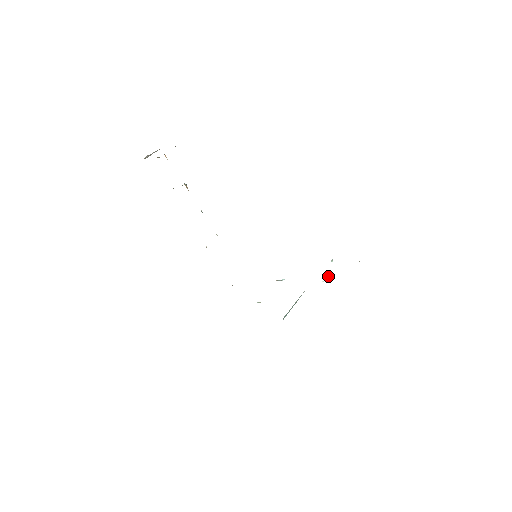
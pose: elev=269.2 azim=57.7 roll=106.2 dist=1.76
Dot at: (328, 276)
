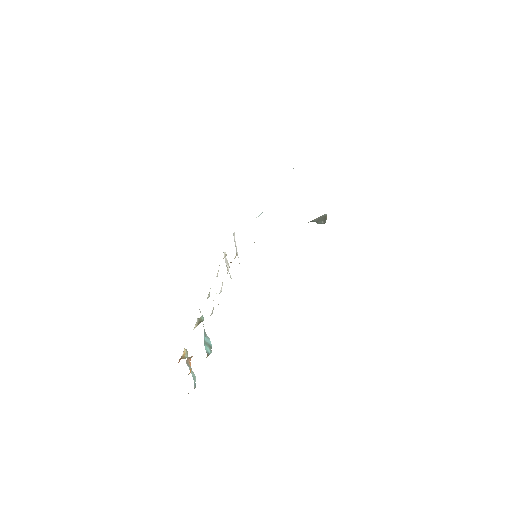
Dot at: occluded
